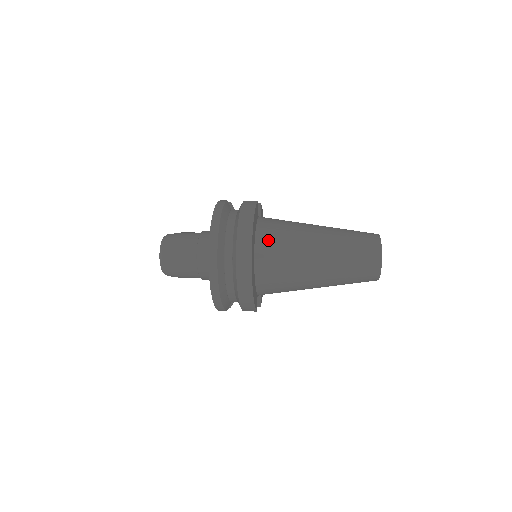
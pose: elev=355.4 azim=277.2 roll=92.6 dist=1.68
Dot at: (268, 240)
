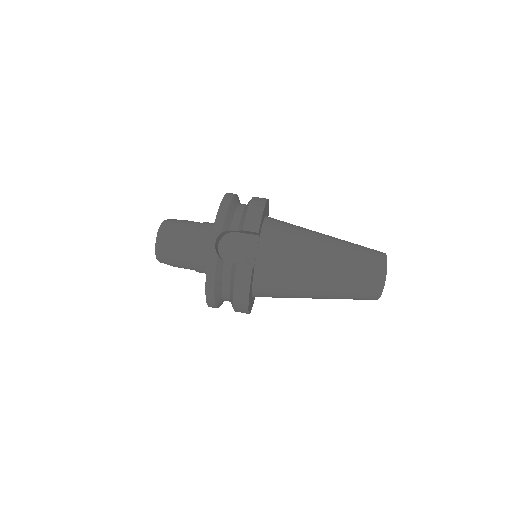
Dot at: (265, 293)
